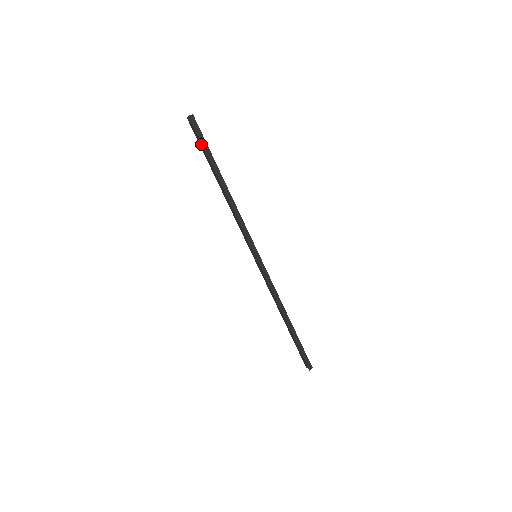
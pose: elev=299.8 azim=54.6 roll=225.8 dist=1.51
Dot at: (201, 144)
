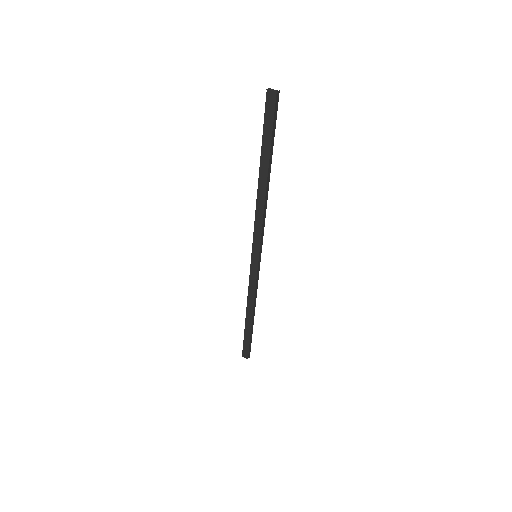
Dot at: (270, 128)
